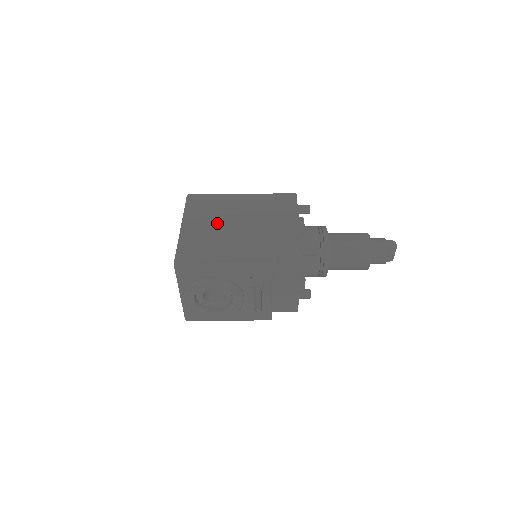
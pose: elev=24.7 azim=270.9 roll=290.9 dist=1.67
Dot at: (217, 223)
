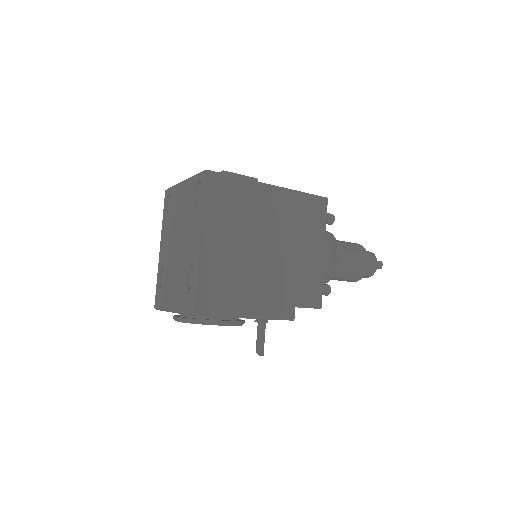
Dot at: (242, 242)
